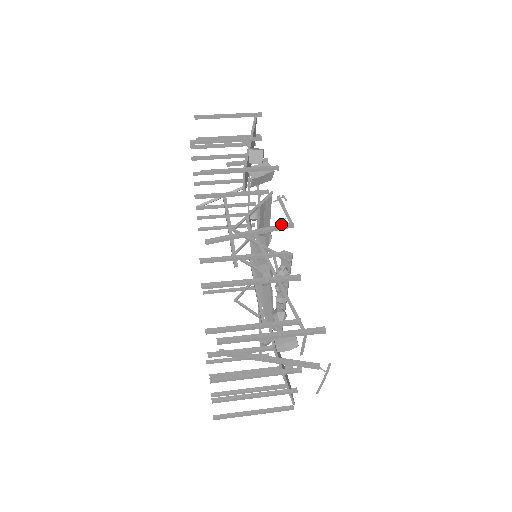
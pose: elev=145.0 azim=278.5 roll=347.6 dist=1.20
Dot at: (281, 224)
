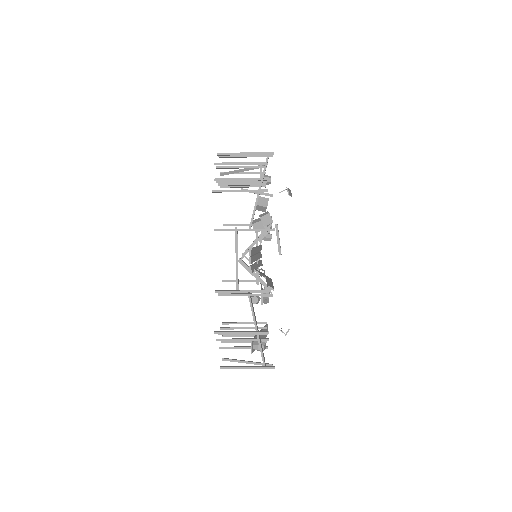
Dot at: (265, 294)
